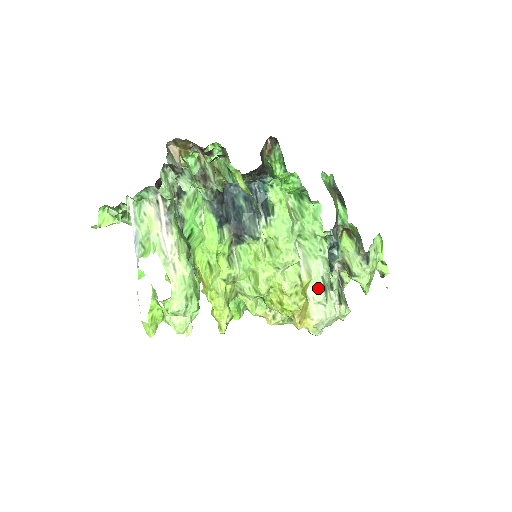
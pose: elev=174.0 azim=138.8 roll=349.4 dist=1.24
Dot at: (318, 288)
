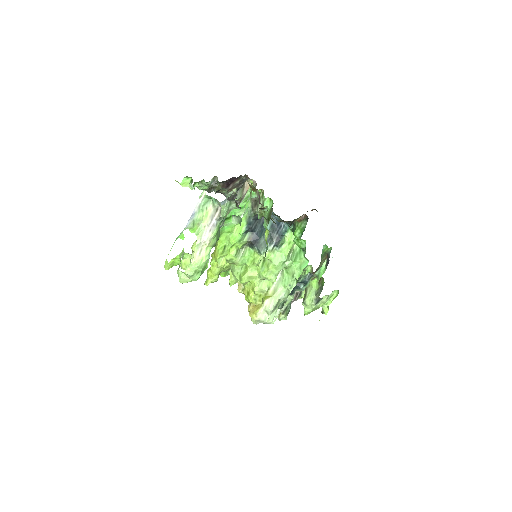
Dot at: (272, 304)
